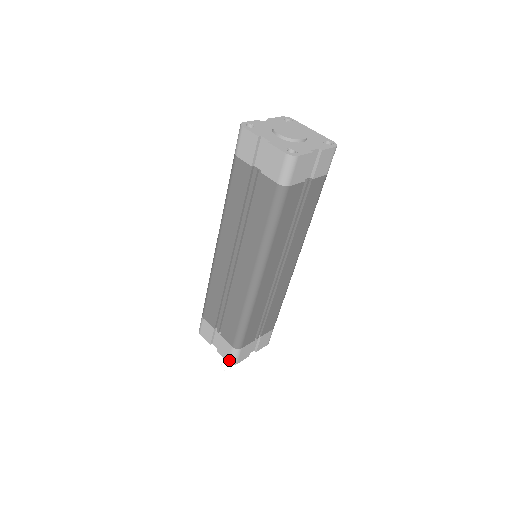
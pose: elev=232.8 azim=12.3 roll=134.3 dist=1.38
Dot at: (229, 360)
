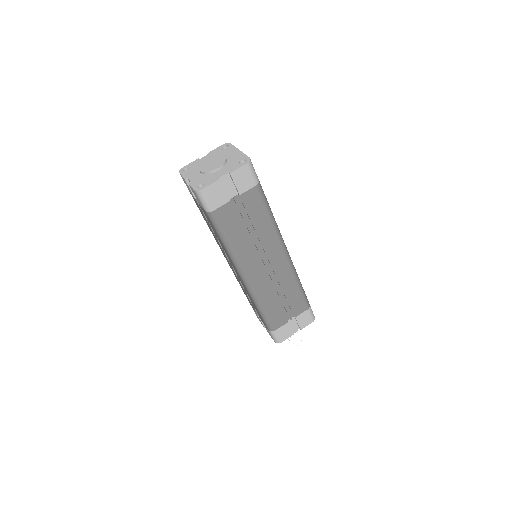
Dot at: (274, 340)
